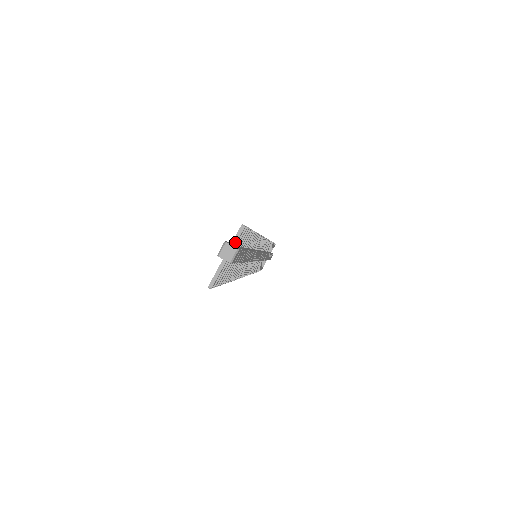
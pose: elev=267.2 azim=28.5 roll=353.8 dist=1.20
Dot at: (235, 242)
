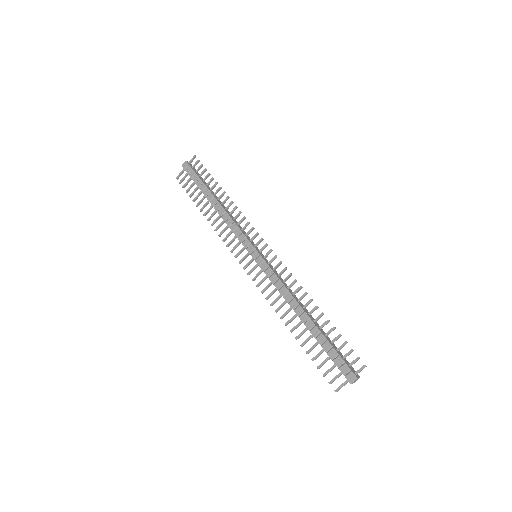
Dot at: occluded
